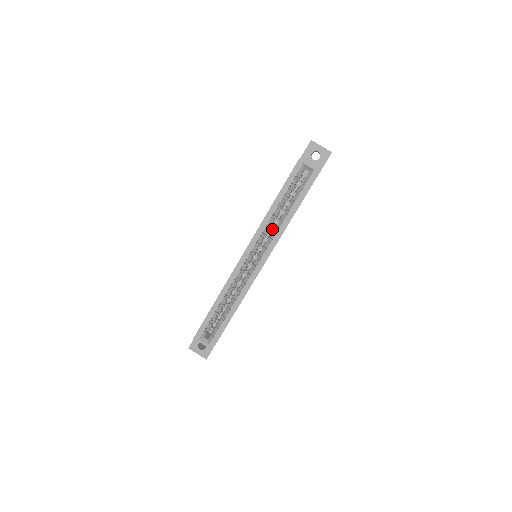
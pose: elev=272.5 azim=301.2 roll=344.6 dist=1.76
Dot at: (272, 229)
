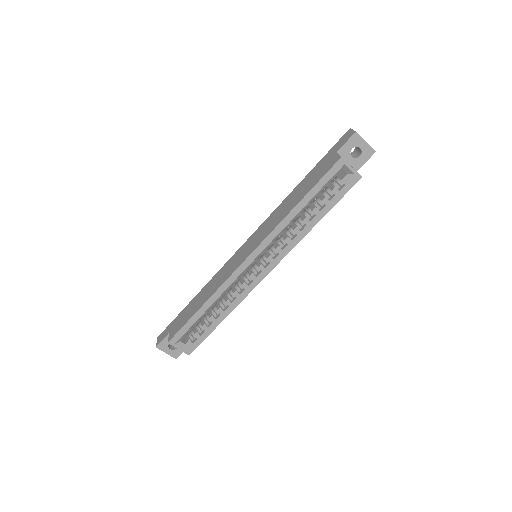
Dot at: occluded
